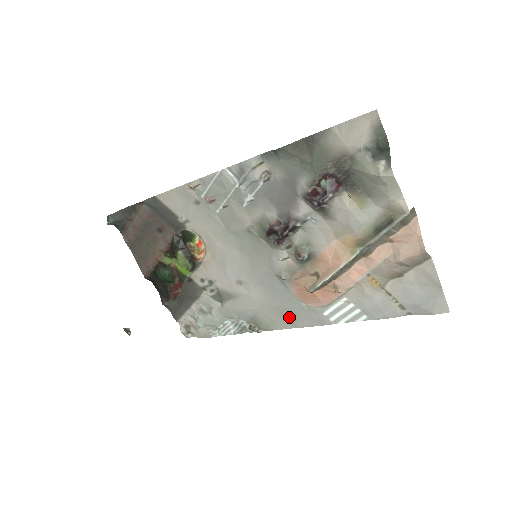
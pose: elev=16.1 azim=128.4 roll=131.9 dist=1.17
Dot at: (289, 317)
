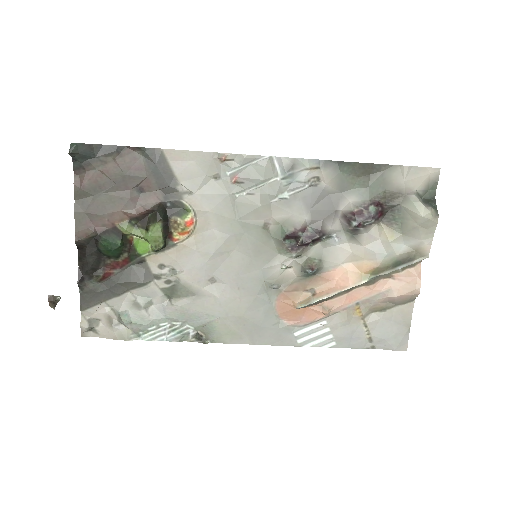
Dot at: (253, 331)
